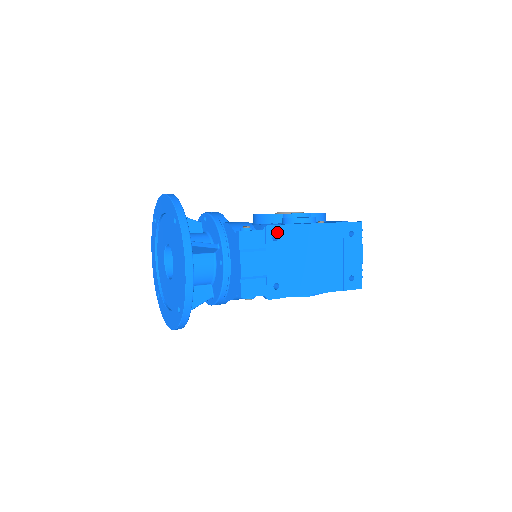
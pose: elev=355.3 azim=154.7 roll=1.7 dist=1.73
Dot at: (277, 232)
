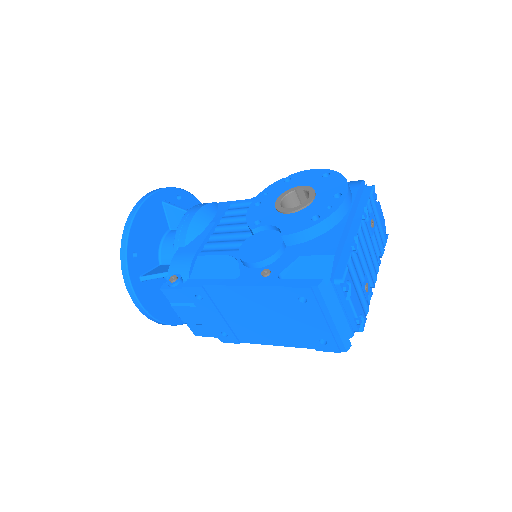
Dot at: (198, 292)
